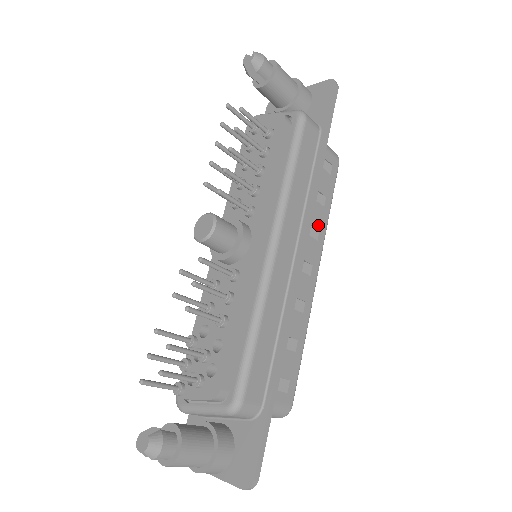
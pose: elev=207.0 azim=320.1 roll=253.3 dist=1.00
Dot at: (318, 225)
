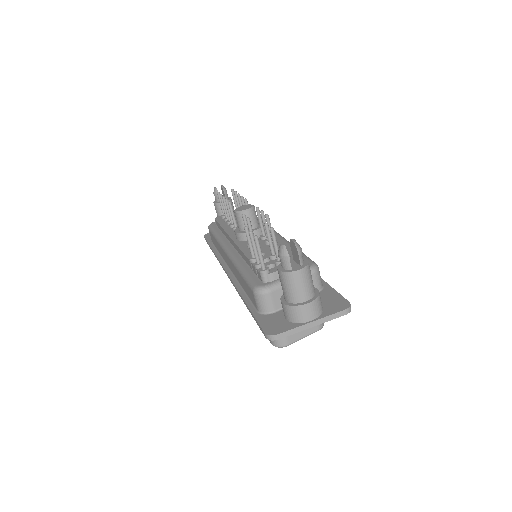
Dot at: occluded
